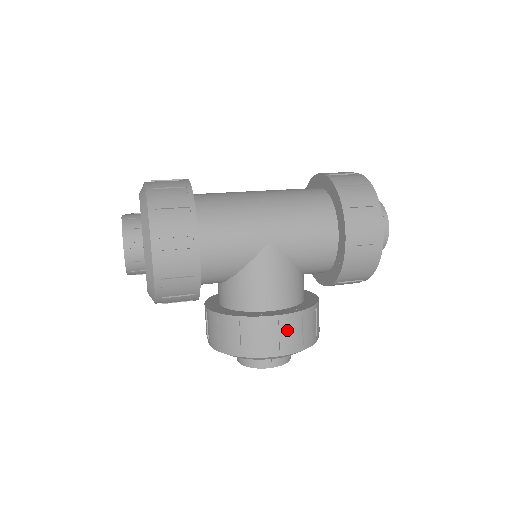
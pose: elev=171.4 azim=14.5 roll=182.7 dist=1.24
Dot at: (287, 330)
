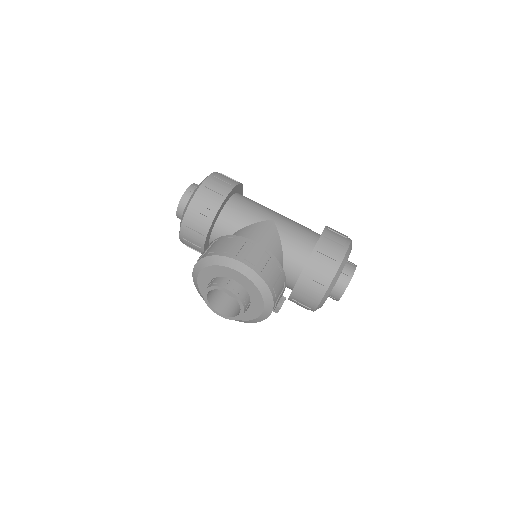
Dot at: (256, 253)
